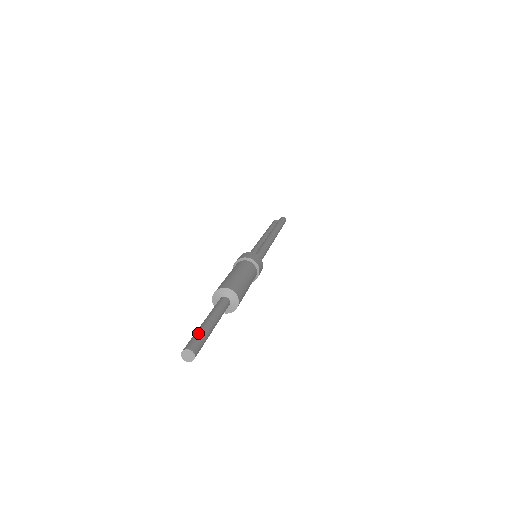
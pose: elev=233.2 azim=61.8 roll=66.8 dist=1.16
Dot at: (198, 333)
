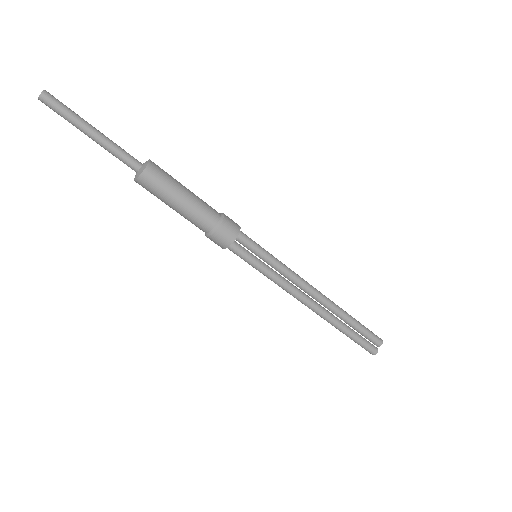
Dot at: (68, 113)
